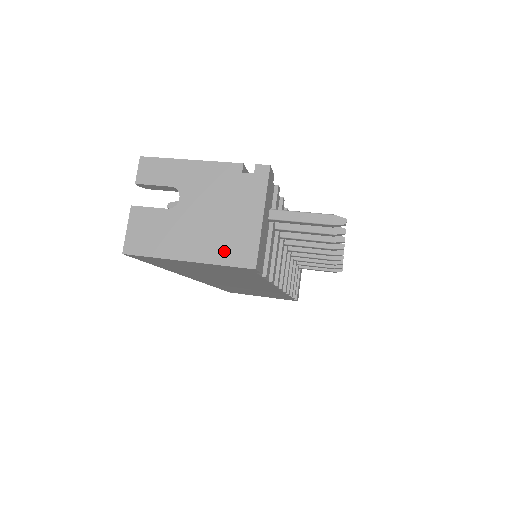
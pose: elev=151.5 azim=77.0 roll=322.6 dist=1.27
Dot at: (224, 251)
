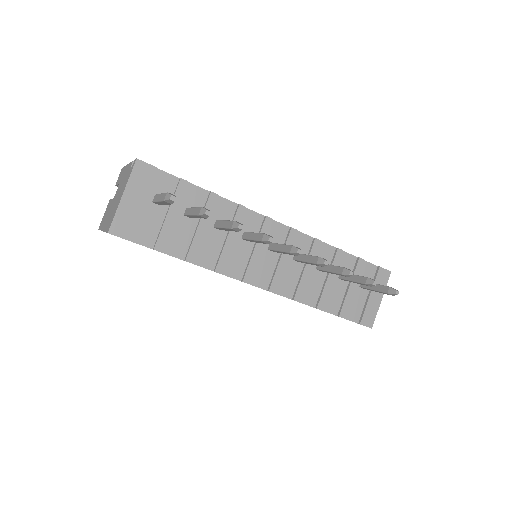
Dot at: (109, 222)
